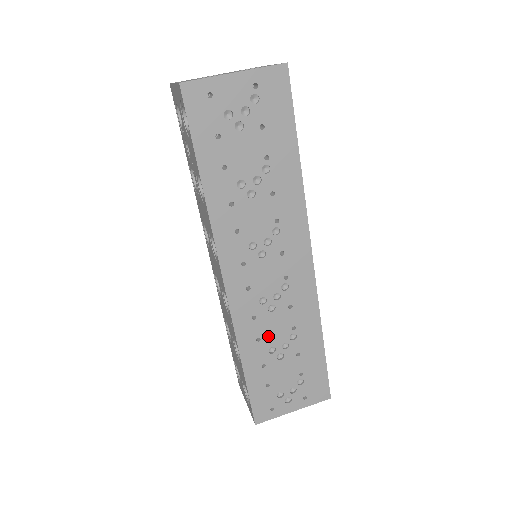
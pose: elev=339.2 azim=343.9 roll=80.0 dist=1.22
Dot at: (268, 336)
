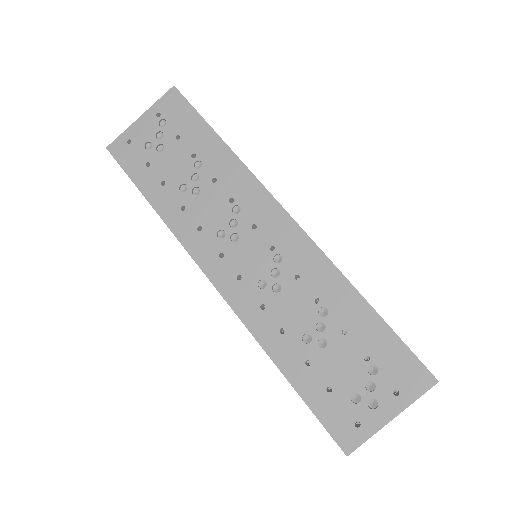
Dot at: (291, 323)
